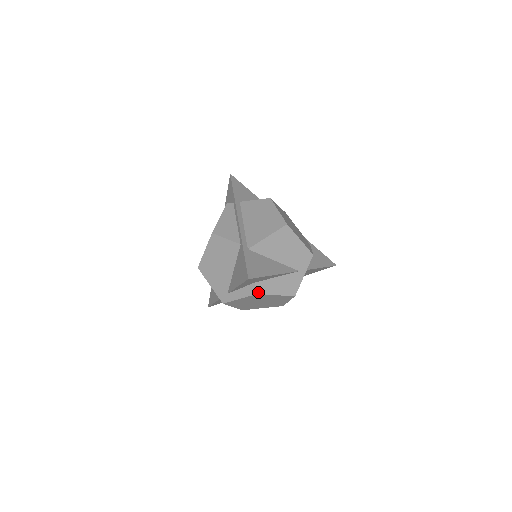
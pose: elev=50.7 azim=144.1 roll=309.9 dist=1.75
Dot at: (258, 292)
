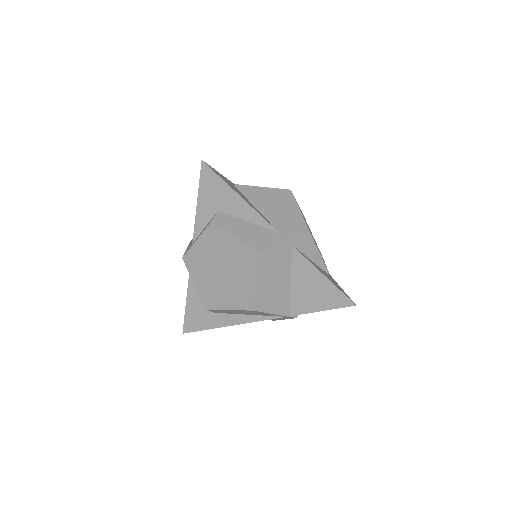
Dot at: (216, 221)
